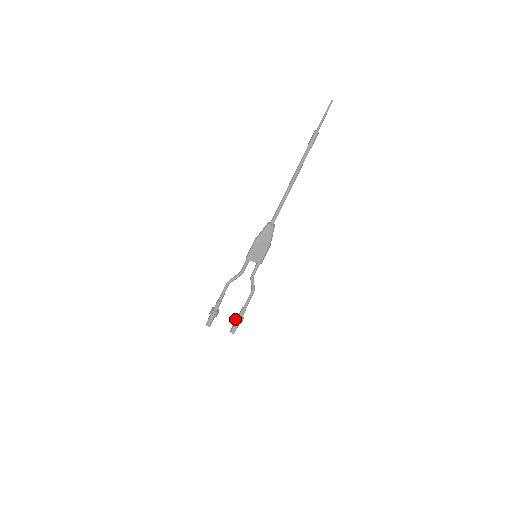
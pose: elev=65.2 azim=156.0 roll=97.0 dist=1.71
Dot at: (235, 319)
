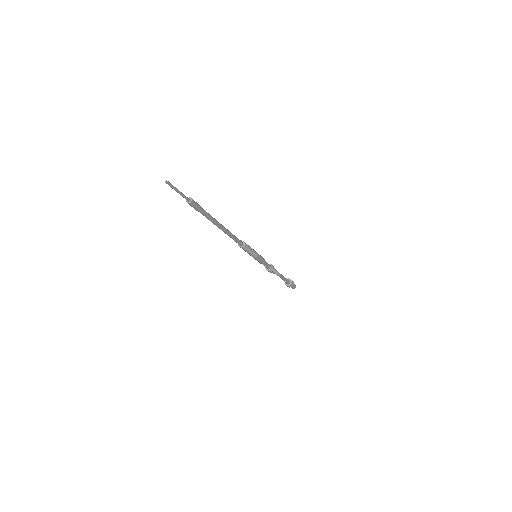
Dot at: occluded
